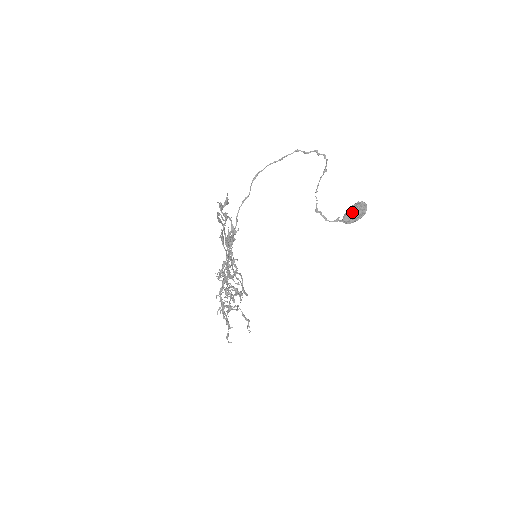
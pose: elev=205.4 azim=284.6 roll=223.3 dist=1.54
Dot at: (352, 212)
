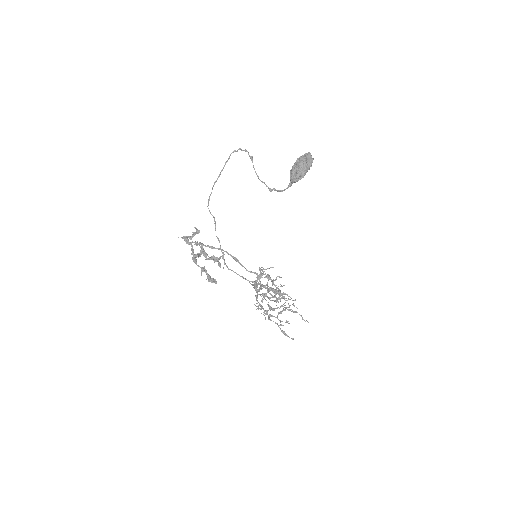
Dot at: (293, 169)
